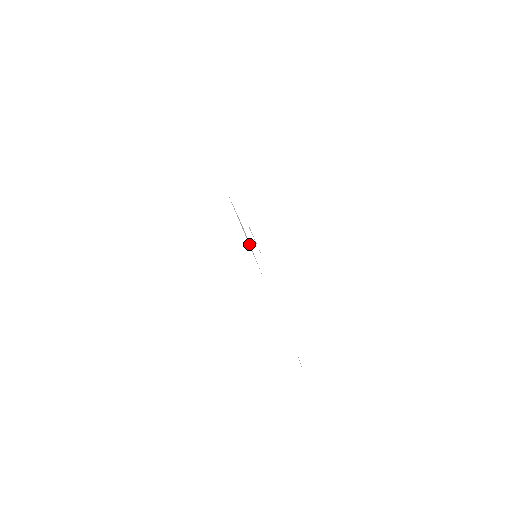
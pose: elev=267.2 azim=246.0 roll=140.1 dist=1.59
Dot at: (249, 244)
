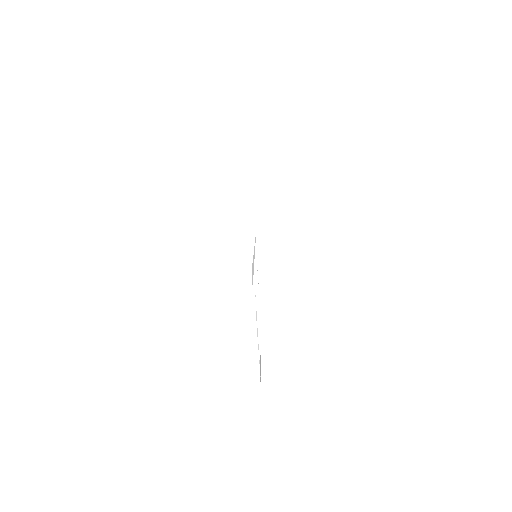
Dot at: occluded
